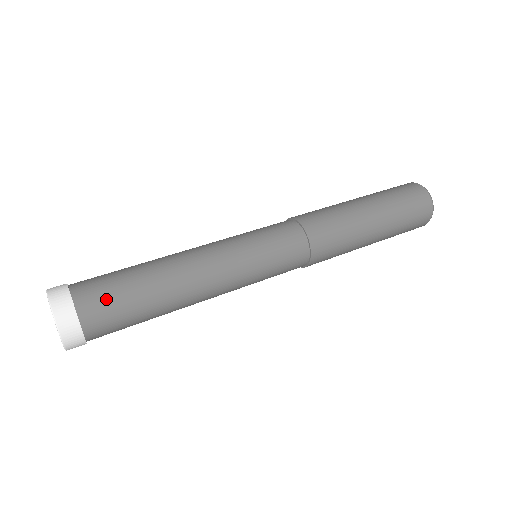
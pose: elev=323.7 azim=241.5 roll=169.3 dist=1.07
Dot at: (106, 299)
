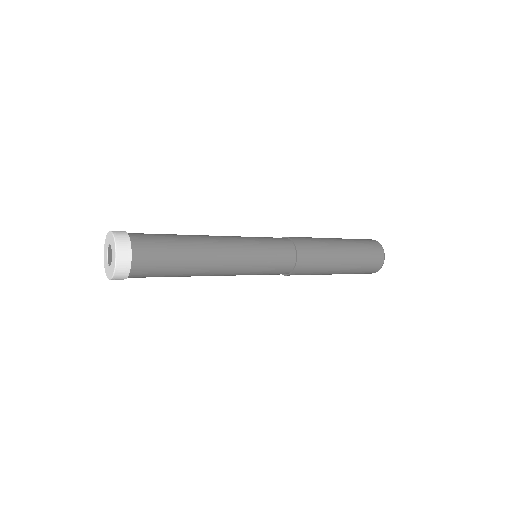
Dot at: (148, 234)
